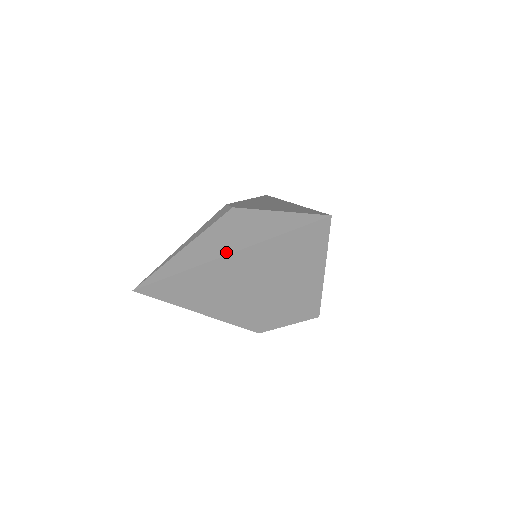
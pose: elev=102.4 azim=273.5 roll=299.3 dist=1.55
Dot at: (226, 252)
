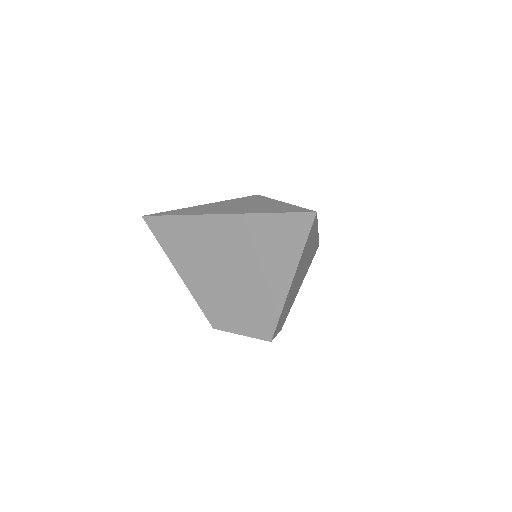
Dot at: (220, 212)
